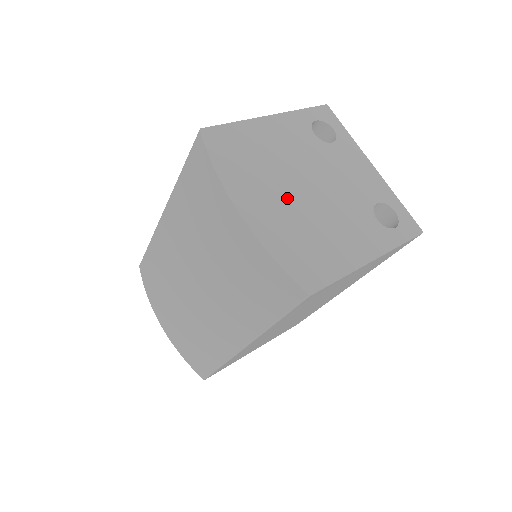
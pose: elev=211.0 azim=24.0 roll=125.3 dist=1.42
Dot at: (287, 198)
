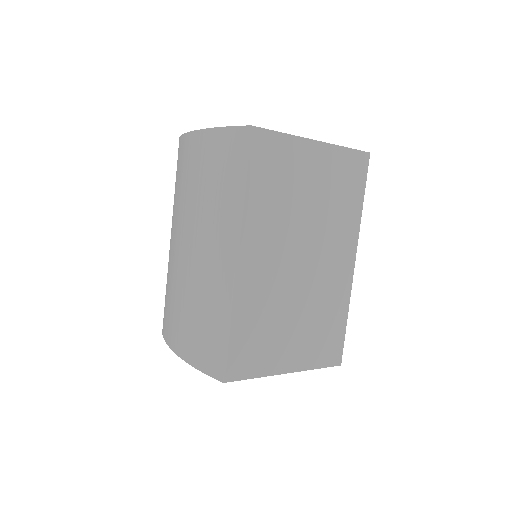
Dot at: occluded
